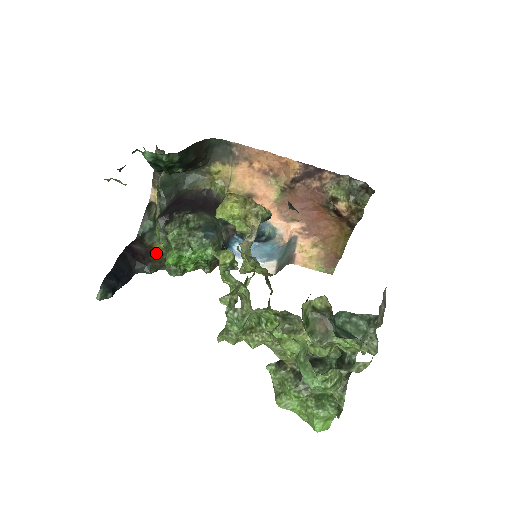
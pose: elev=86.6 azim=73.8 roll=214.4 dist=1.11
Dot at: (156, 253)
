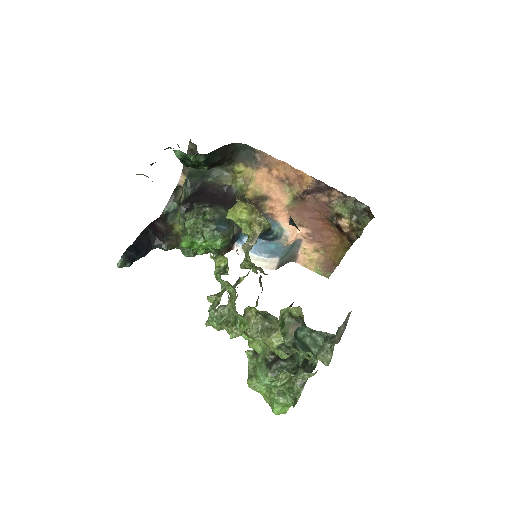
Dot at: (175, 233)
